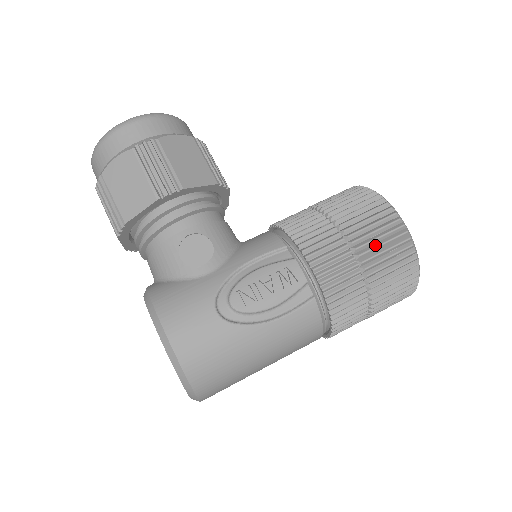
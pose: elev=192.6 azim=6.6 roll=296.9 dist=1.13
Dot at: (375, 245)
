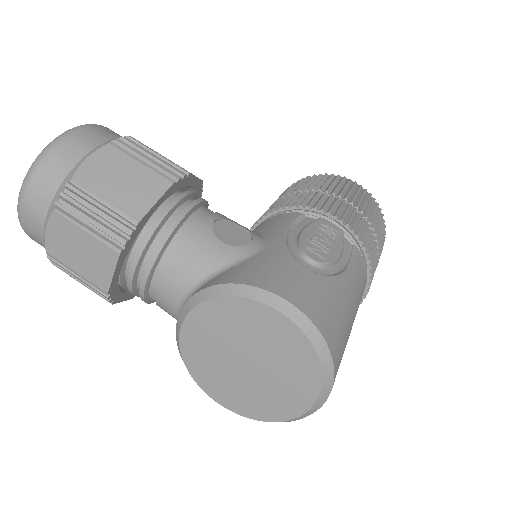
Dot at: (359, 199)
